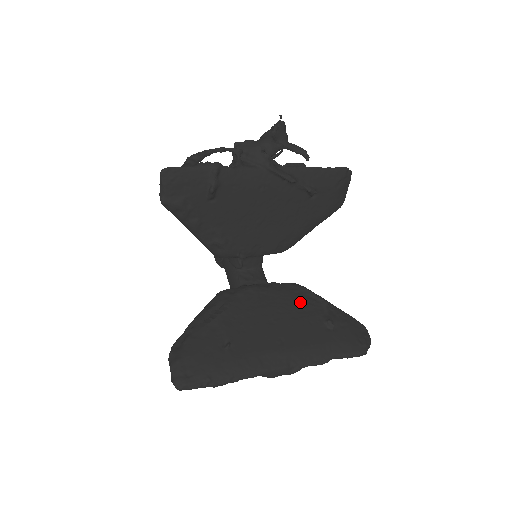
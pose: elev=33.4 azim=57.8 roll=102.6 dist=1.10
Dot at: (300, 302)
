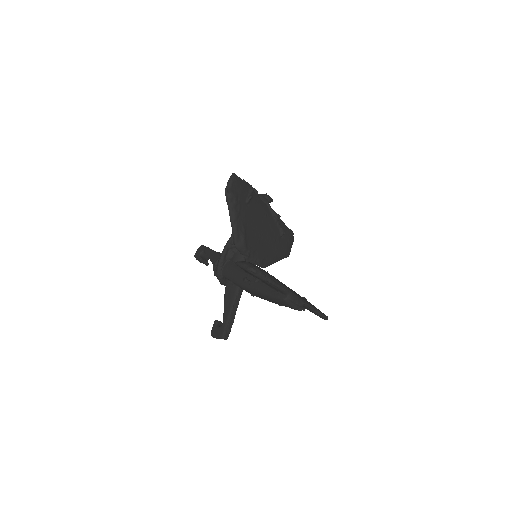
Dot at: occluded
